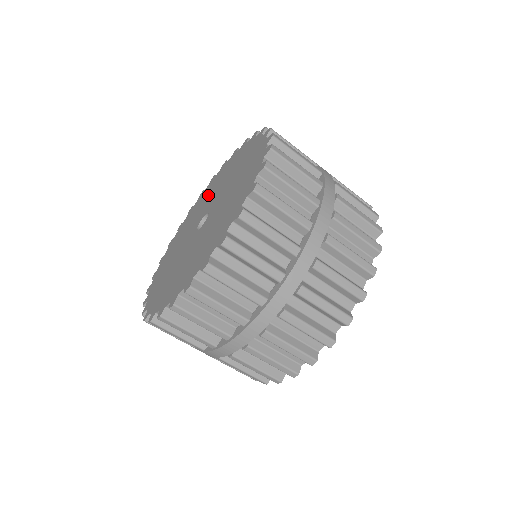
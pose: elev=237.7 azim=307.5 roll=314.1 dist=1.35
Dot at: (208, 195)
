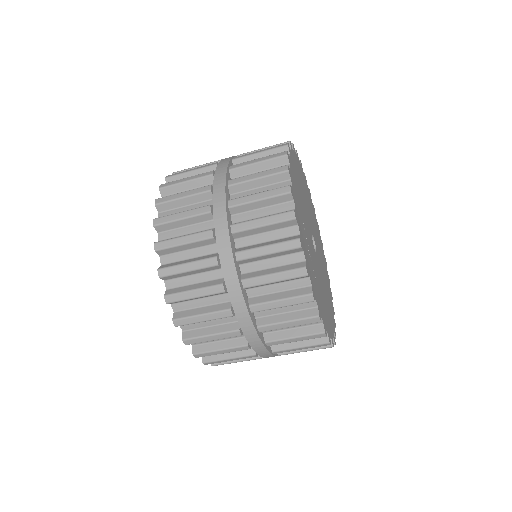
Dot at: occluded
